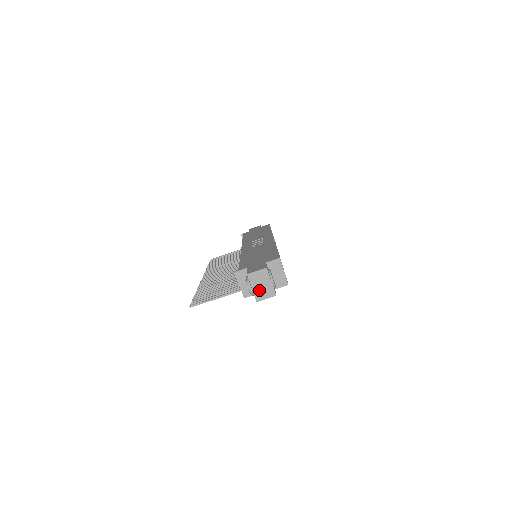
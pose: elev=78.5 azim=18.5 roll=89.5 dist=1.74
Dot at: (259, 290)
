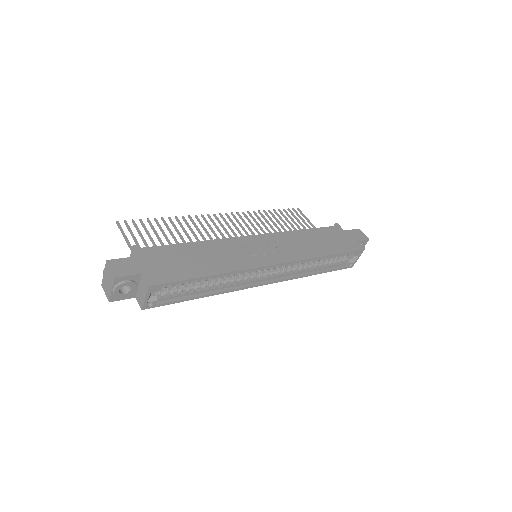
Dot at: (105, 281)
